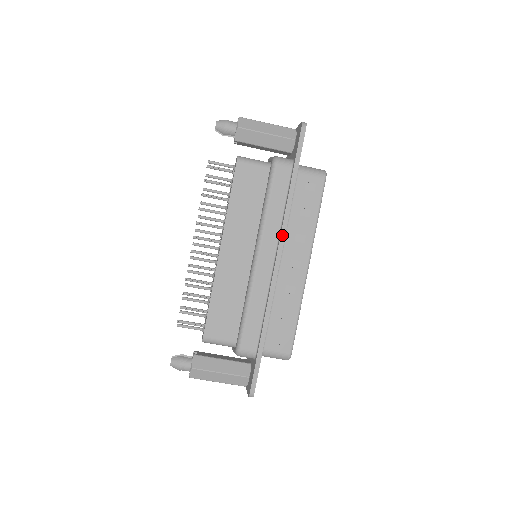
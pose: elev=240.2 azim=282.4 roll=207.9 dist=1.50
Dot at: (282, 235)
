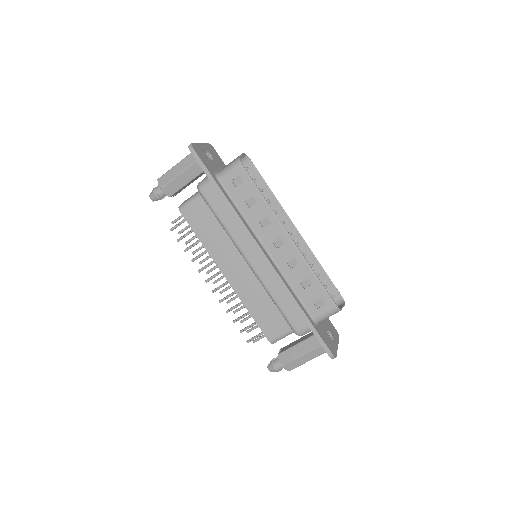
Dot at: (248, 235)
